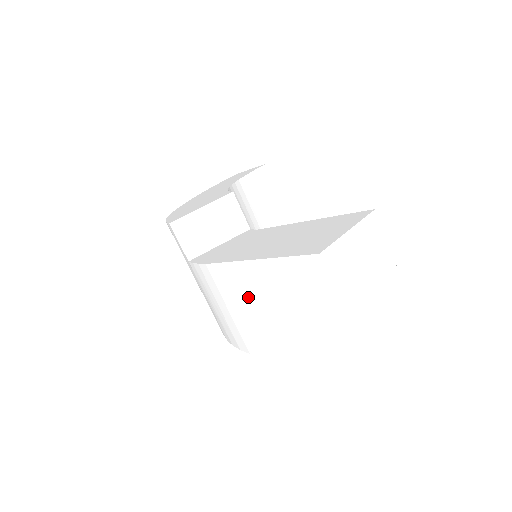
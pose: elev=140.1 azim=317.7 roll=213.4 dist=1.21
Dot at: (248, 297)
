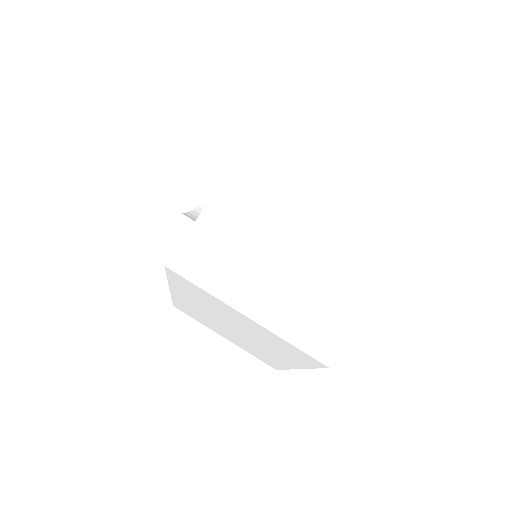
Dot at: (211, 323)
